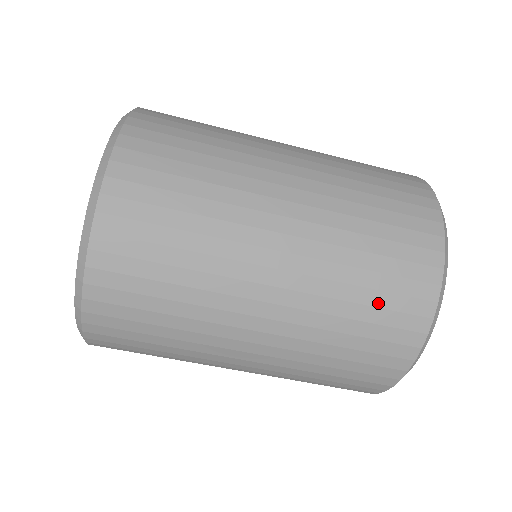
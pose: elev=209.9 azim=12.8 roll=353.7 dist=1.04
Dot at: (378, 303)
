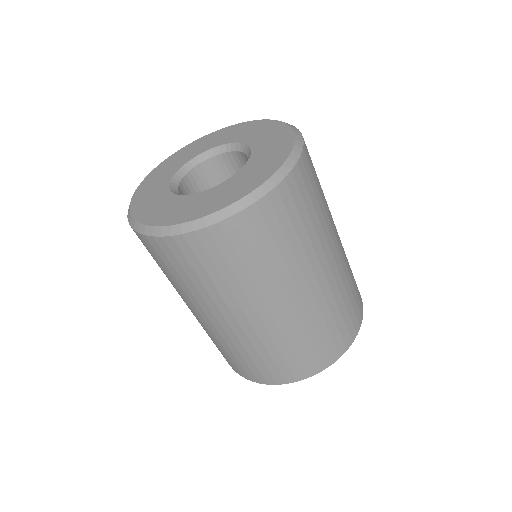
Dot at: (332, 333)
